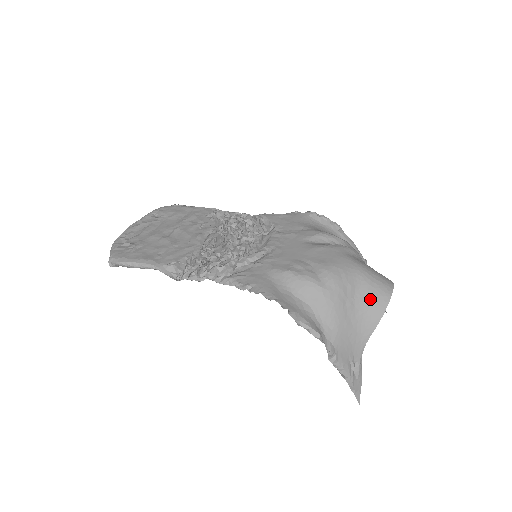
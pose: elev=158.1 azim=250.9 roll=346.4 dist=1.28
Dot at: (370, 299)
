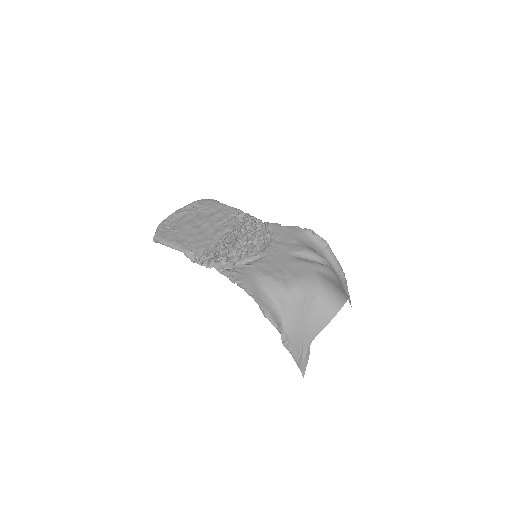
Dot at: (323, 309)
